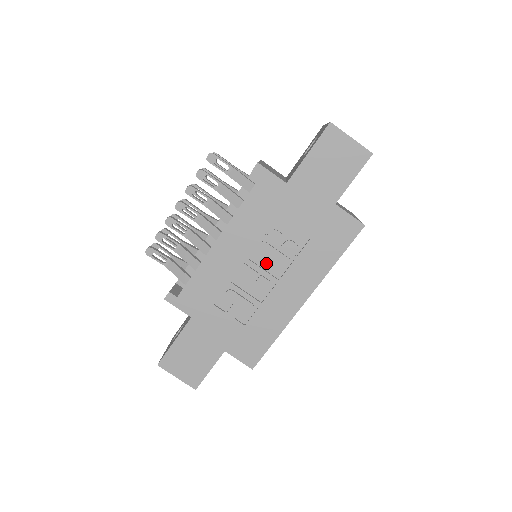
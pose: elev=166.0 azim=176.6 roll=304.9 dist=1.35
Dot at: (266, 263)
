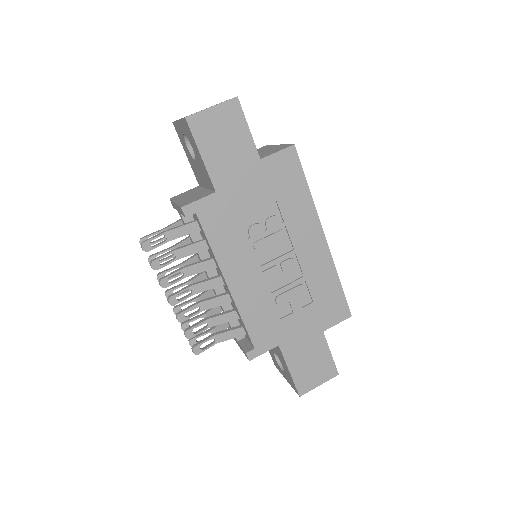
Dot at: (273, 253)
